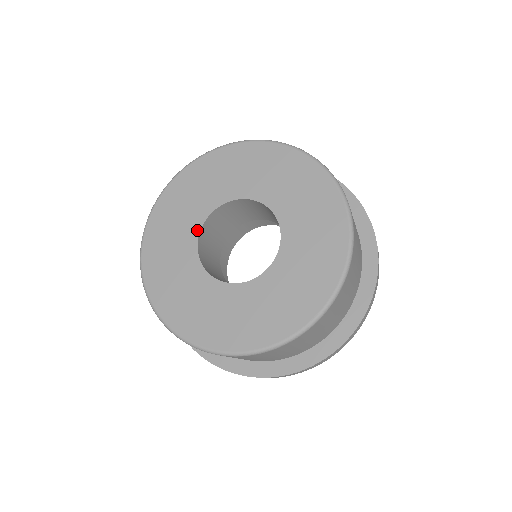
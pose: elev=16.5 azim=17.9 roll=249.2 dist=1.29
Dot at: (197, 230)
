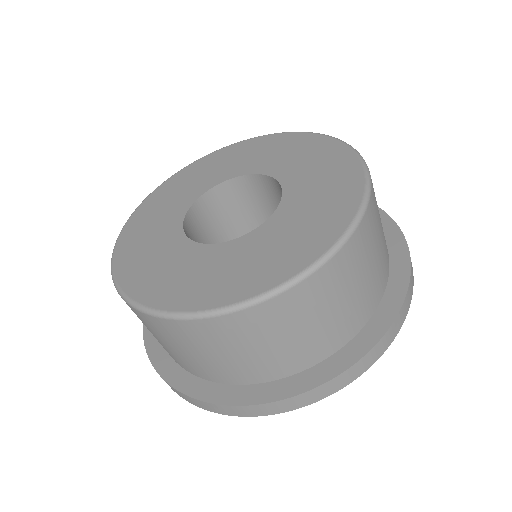
Dot at: (180, 234)
